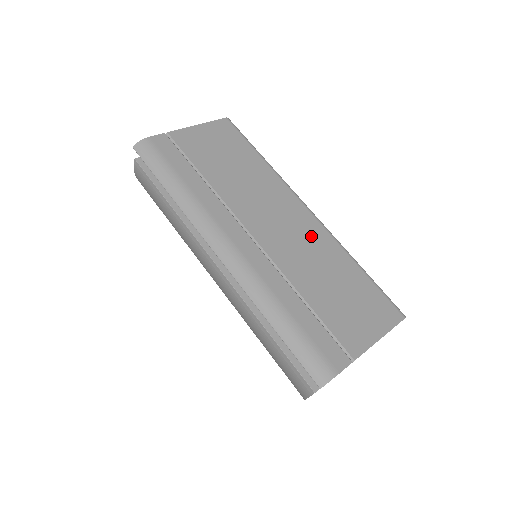
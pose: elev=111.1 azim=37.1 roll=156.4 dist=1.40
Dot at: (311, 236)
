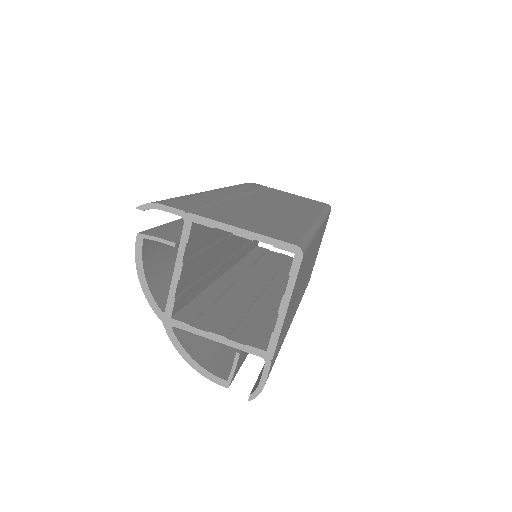
Dot at: (291, 215)
